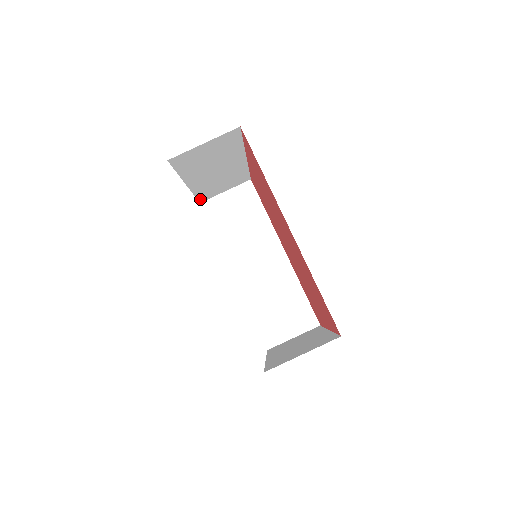
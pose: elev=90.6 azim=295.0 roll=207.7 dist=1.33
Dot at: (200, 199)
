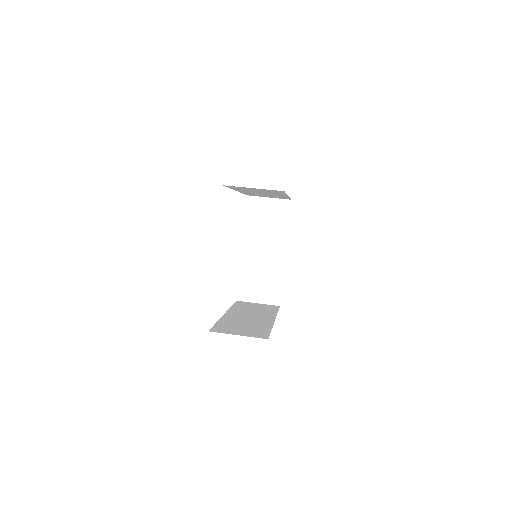
Dot at: (239, 293)
